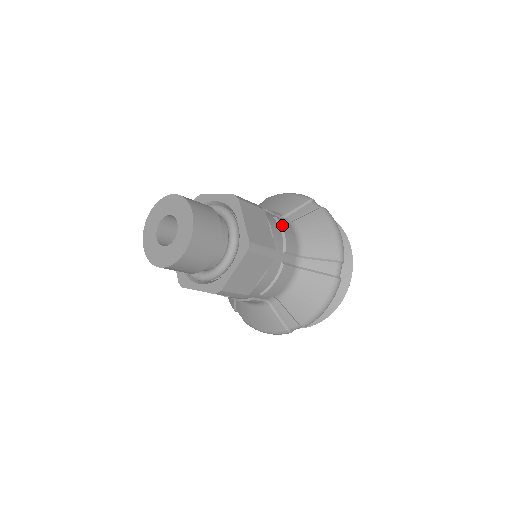
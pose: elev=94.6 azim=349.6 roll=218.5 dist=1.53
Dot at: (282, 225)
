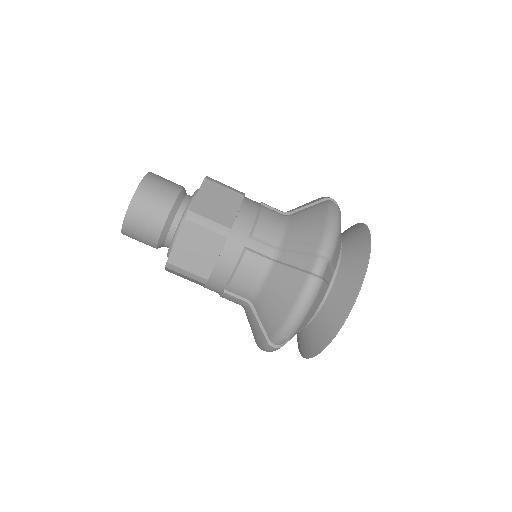
Dot at: (262, 212)
